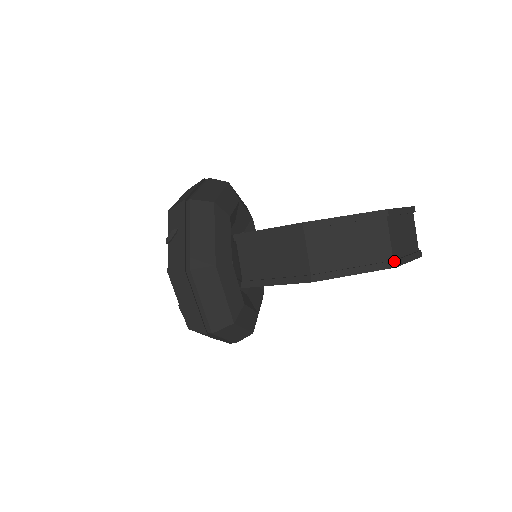
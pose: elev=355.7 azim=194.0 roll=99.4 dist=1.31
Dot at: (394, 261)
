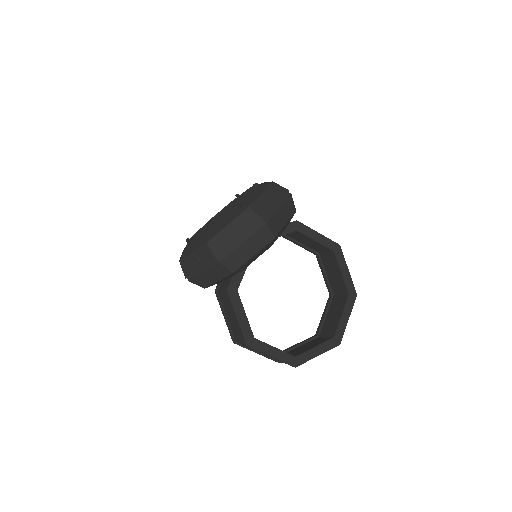
Dot at: occluded
